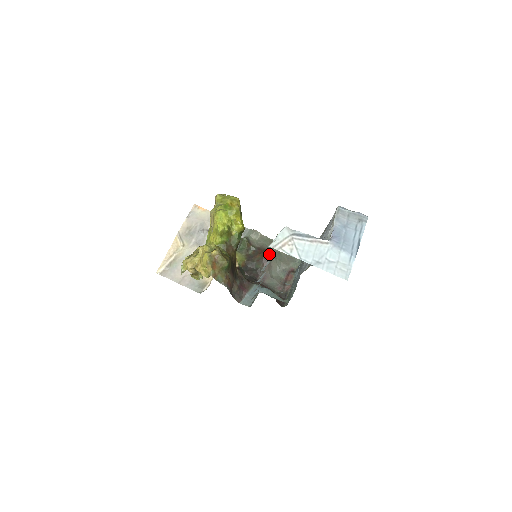
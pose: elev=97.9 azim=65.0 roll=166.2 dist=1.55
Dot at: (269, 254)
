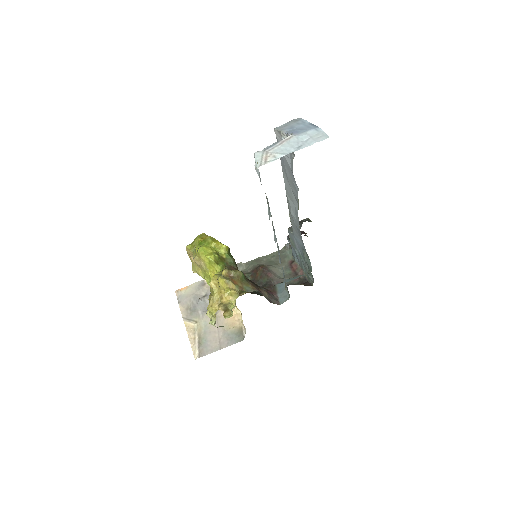
Dot at: (264, 266)
